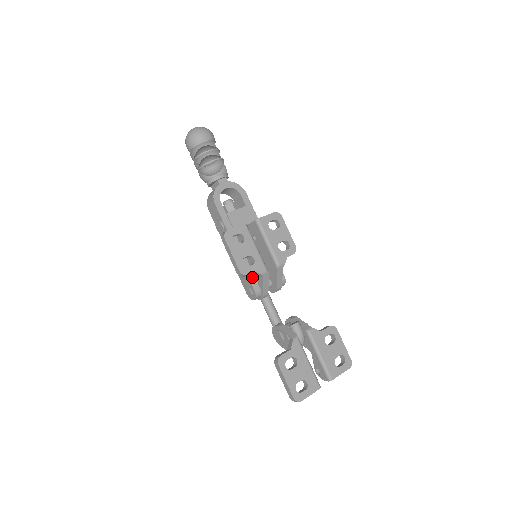
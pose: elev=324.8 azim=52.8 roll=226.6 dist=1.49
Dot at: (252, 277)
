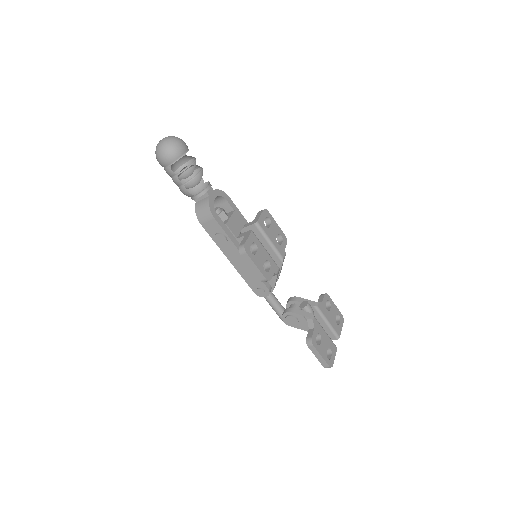
Dot at: occluded
